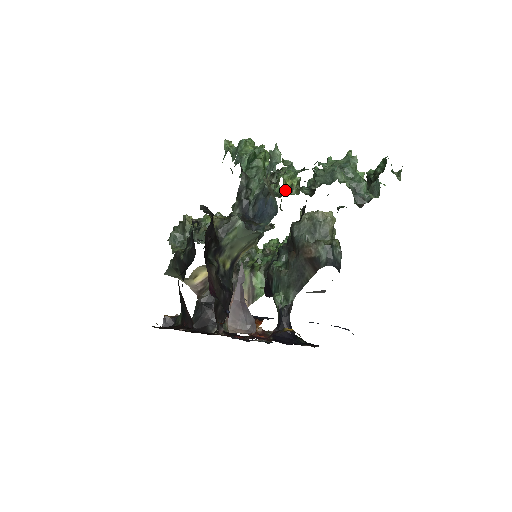
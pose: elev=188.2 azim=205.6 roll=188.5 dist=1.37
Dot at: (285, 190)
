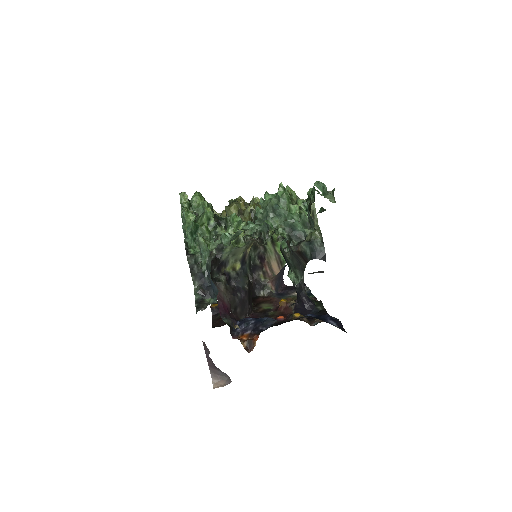
Dot at: occluded
